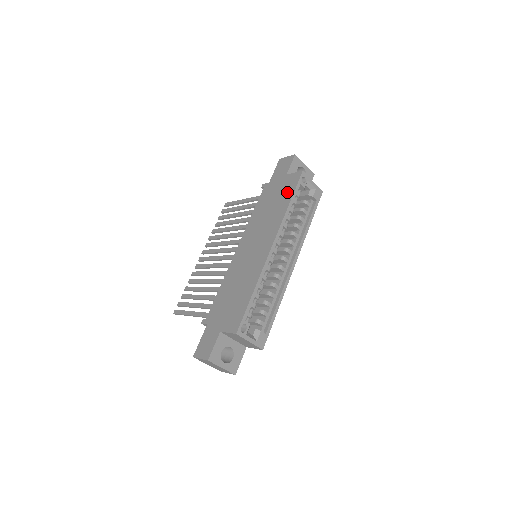
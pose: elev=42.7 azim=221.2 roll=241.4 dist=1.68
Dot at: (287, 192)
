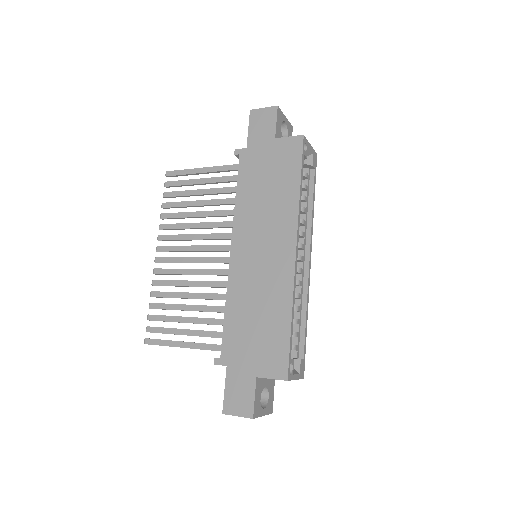
Dot at: (289, 167)
